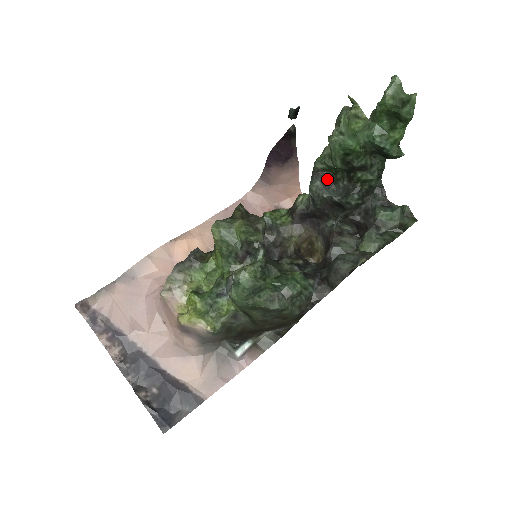
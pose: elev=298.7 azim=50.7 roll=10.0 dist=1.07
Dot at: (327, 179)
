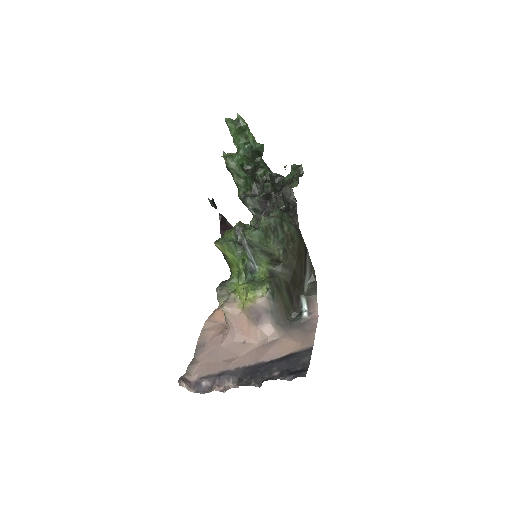
Dot at: (250, 195)
